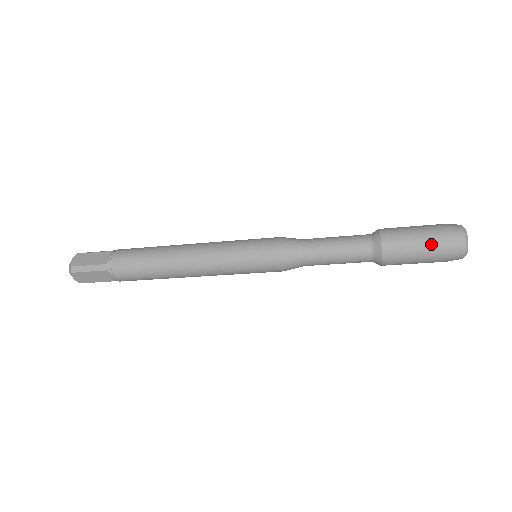
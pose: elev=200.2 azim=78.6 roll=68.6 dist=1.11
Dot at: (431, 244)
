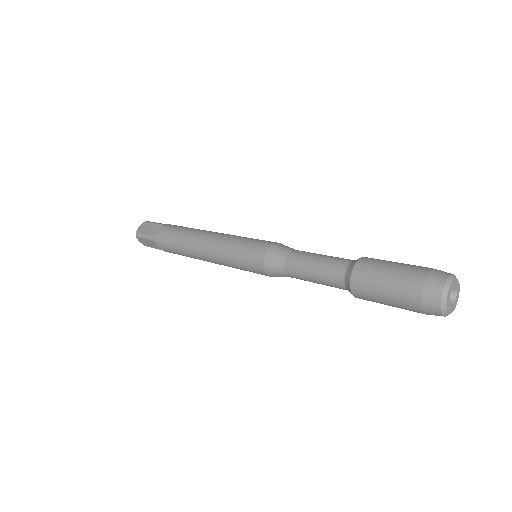
Dot at: (400, 290)
